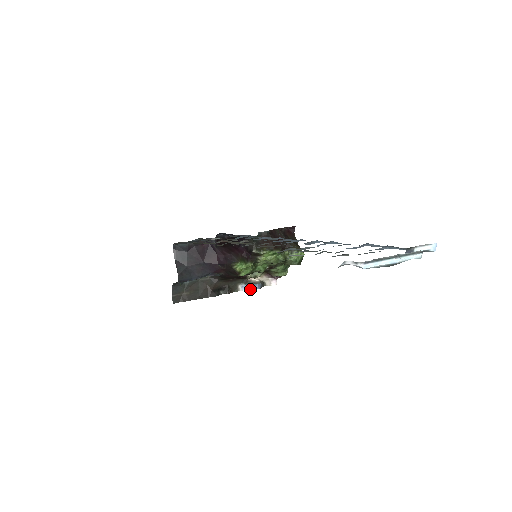
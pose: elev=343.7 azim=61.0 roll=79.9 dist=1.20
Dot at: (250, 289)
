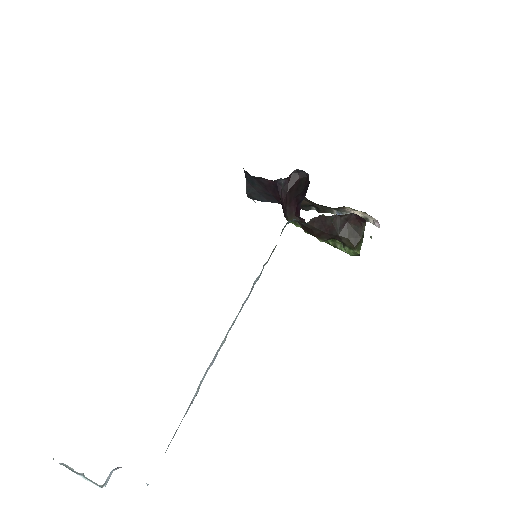
Dot at: occluded
